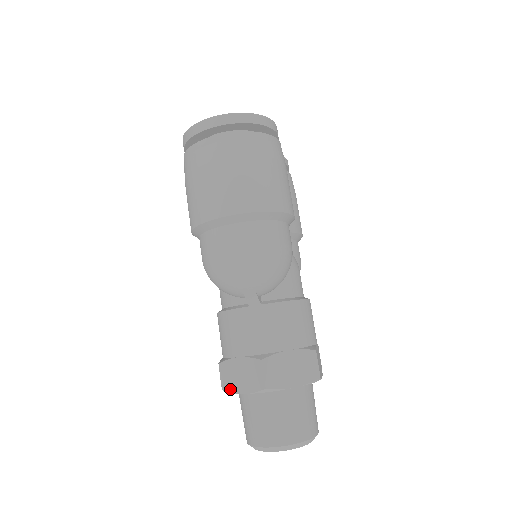
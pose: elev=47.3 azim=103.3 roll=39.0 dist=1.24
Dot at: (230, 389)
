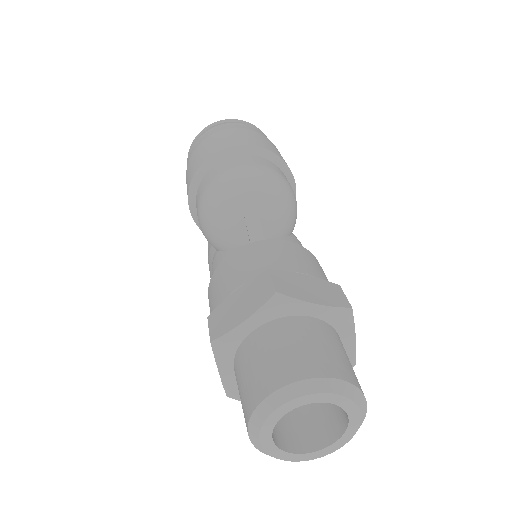
Dot at: (223, 331)
